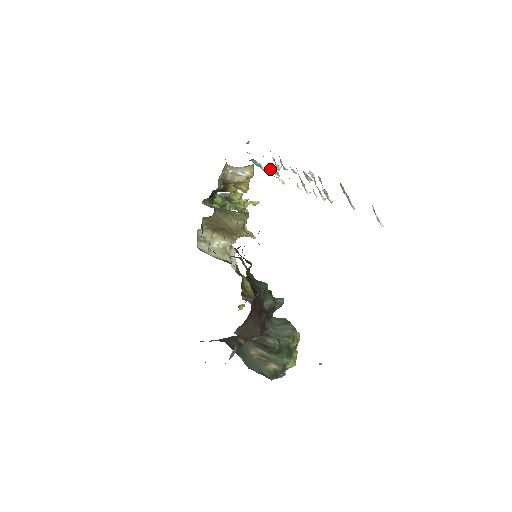
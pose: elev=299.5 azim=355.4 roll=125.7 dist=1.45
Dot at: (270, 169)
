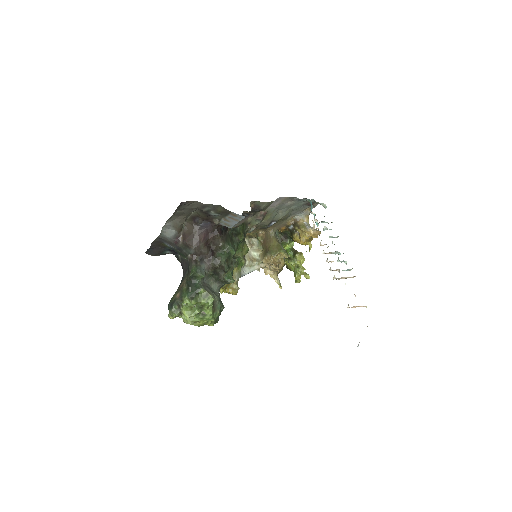
Dot at: occluded
